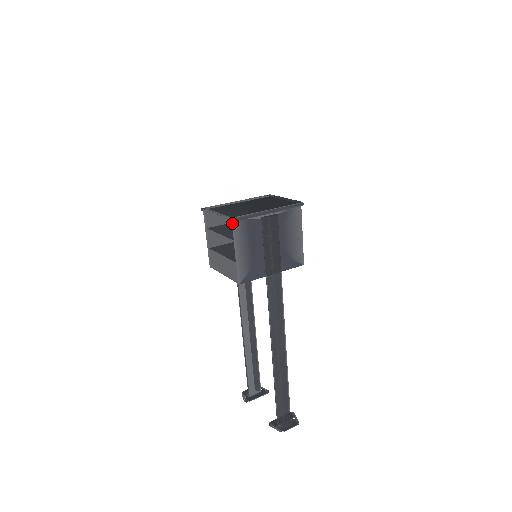
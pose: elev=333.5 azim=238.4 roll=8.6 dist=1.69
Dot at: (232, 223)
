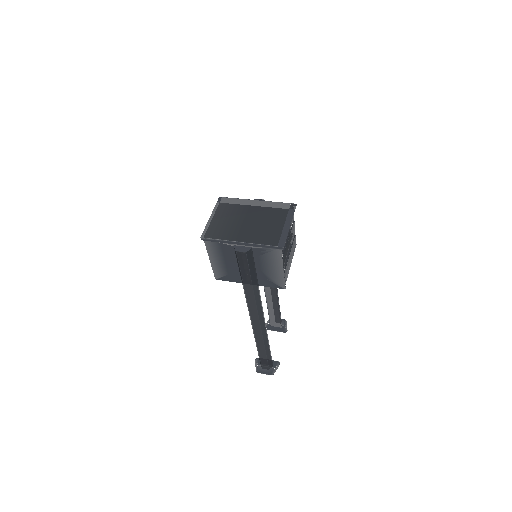
Dot at: (204, 241)
